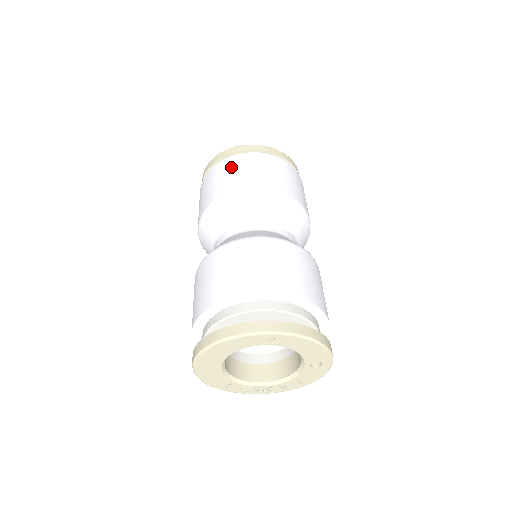
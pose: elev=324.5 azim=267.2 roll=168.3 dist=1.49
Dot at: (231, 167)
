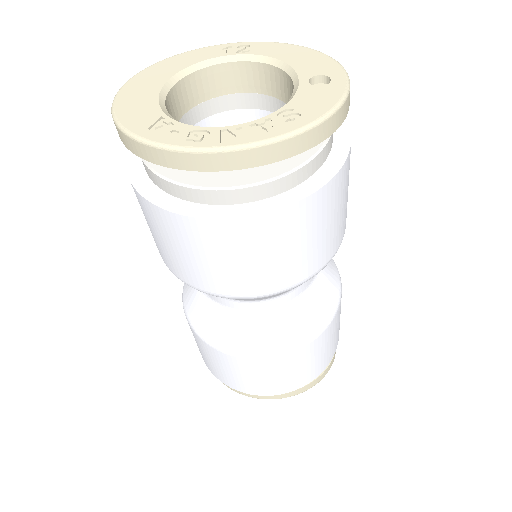
Dot at: occluded
